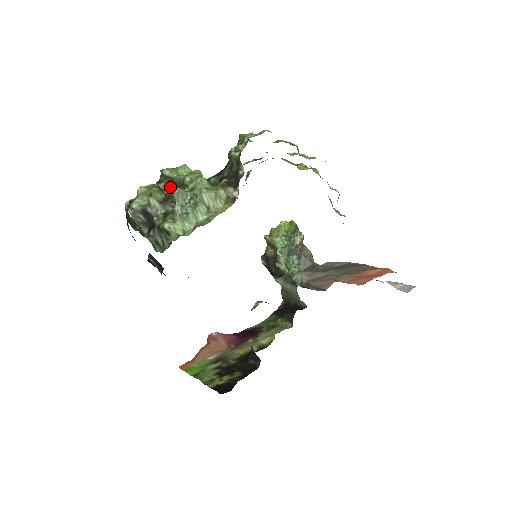
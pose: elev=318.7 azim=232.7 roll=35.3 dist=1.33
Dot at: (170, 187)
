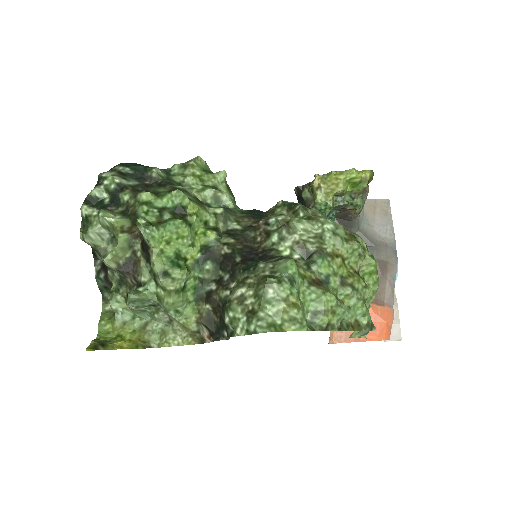
Dot at: (142, 249)
